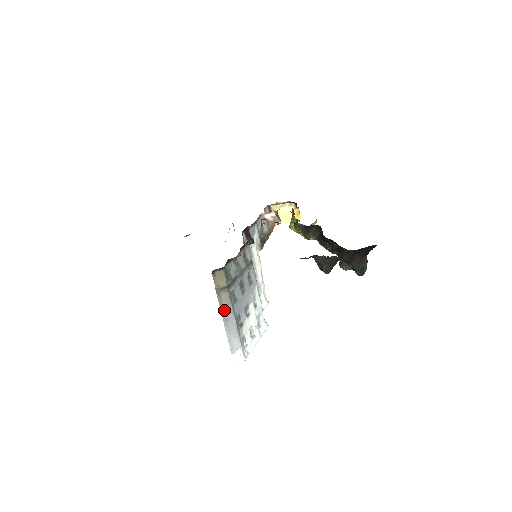
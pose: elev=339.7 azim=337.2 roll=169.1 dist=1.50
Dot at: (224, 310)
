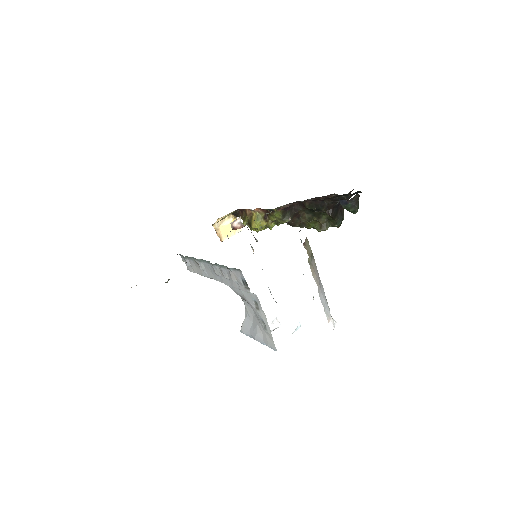
Dot at: (316, 278)
